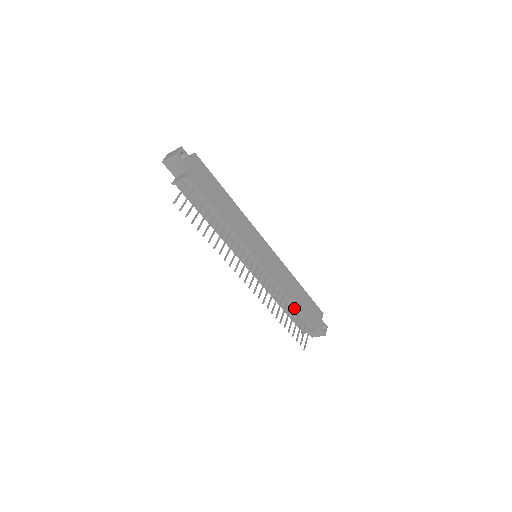
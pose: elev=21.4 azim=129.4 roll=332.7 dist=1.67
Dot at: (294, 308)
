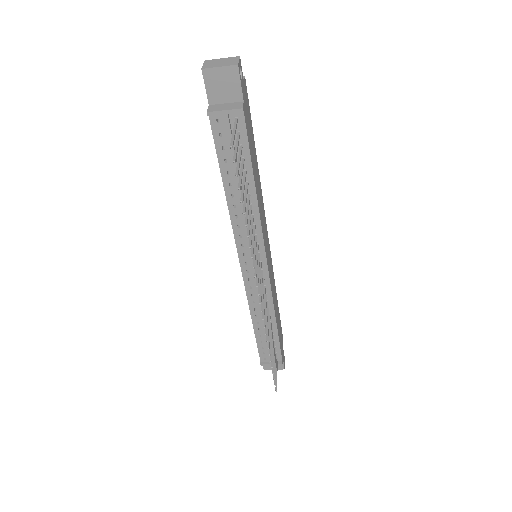
Dot at: occluded
